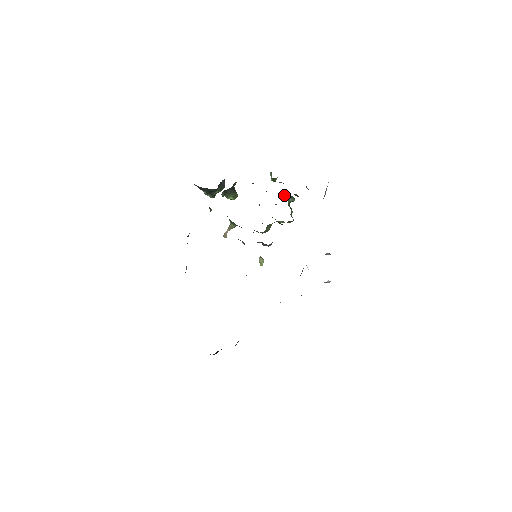
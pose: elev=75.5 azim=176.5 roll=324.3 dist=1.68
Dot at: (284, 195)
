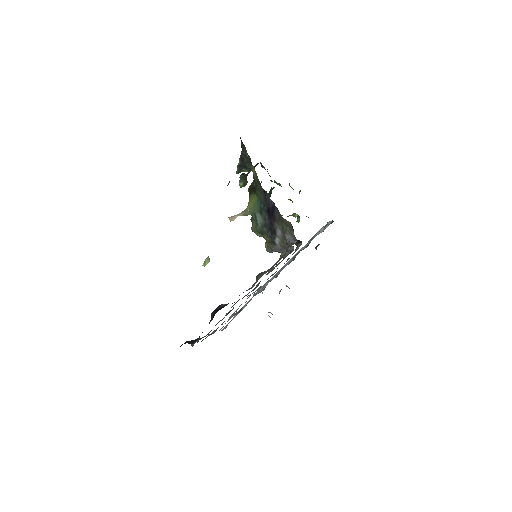
Dot at: occluded
